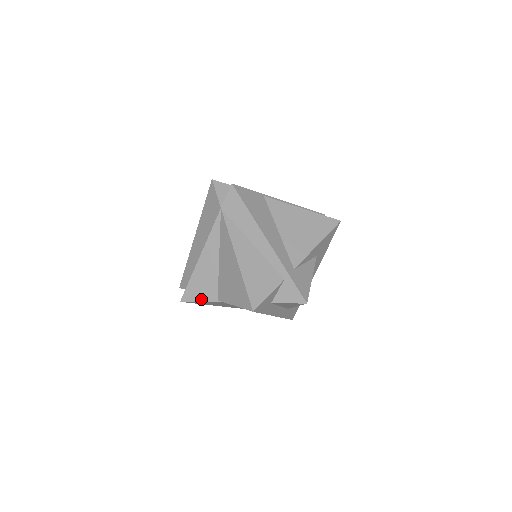
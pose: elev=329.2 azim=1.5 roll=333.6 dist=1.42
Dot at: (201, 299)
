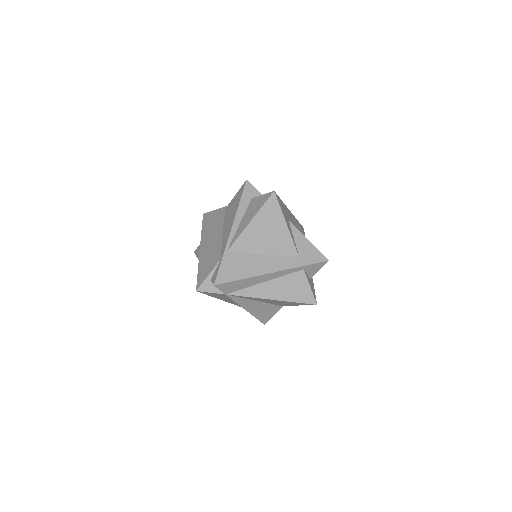
Dot at: (273, 314)
